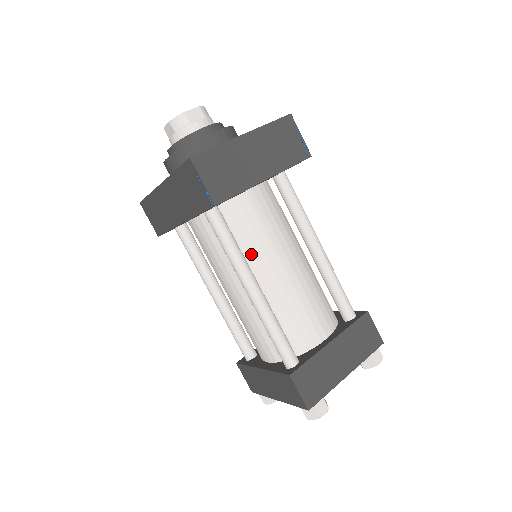
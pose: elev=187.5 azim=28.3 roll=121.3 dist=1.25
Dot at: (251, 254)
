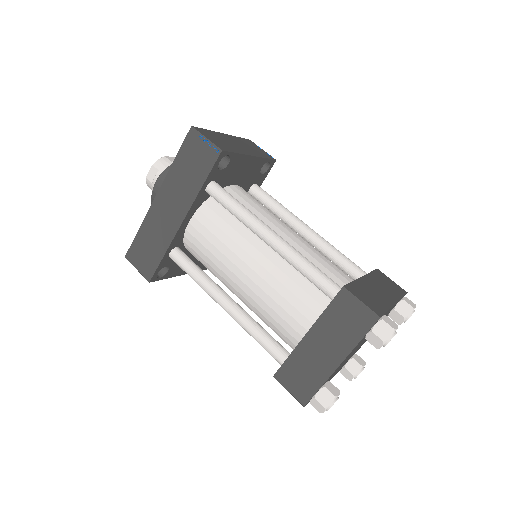
Dot at: occluded
